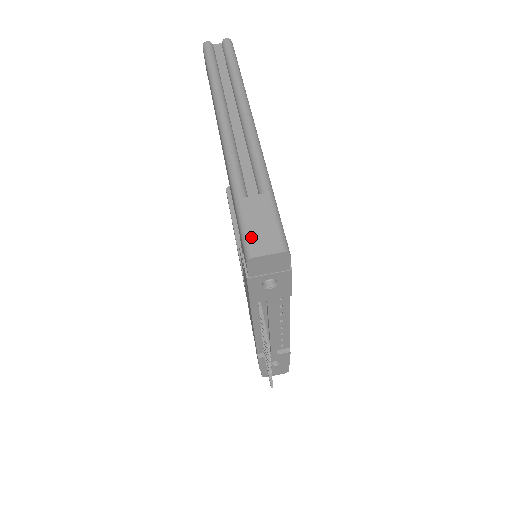
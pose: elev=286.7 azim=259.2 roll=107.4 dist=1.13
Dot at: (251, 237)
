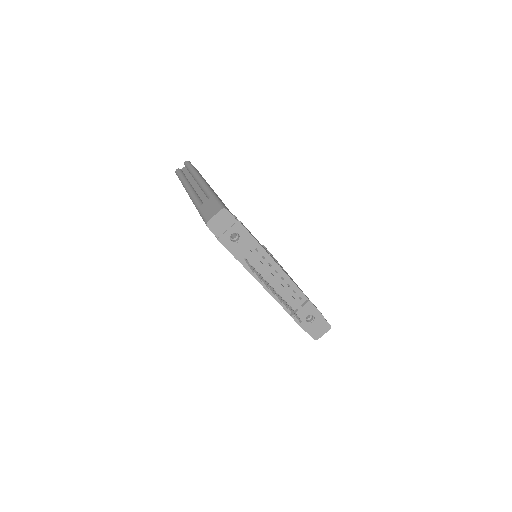
Dot at: (206, 216)
